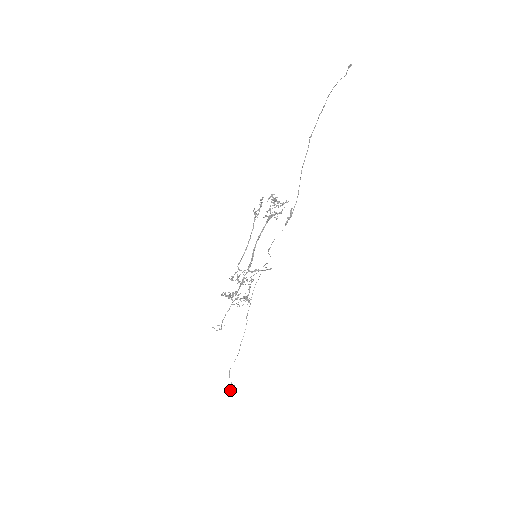
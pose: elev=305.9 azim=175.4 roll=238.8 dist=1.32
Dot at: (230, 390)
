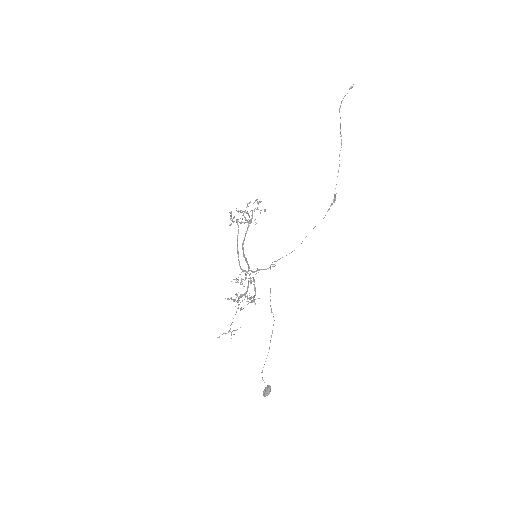
Dot at: (267, 391)
